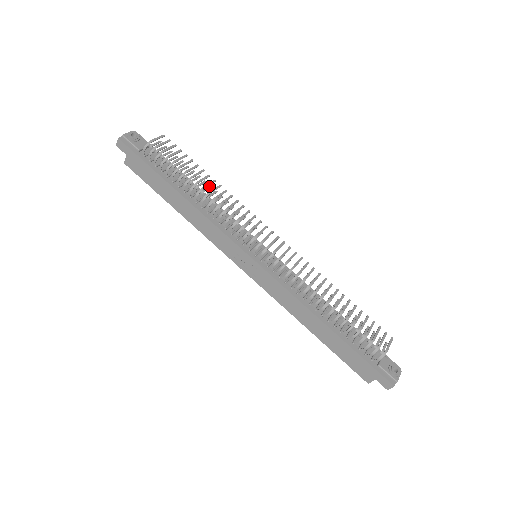
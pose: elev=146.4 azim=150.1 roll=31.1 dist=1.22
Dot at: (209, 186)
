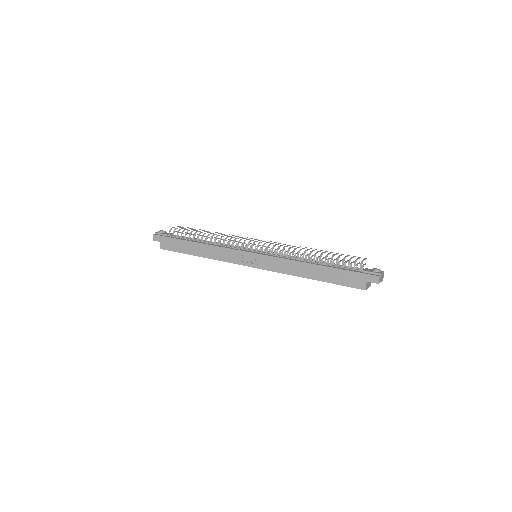
Dot at: (214, 237)
